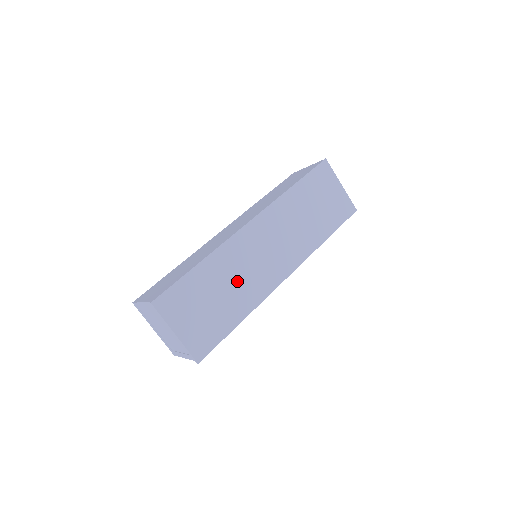
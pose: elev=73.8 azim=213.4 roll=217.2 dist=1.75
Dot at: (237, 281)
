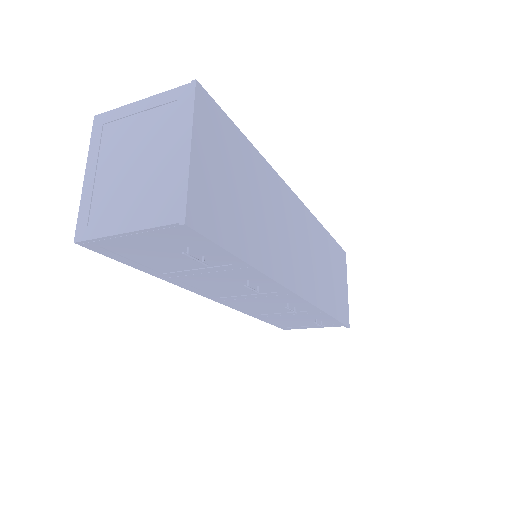
Dot at: (267, 220)
